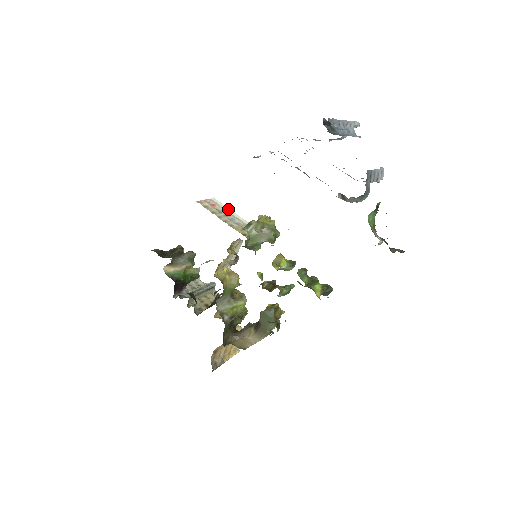
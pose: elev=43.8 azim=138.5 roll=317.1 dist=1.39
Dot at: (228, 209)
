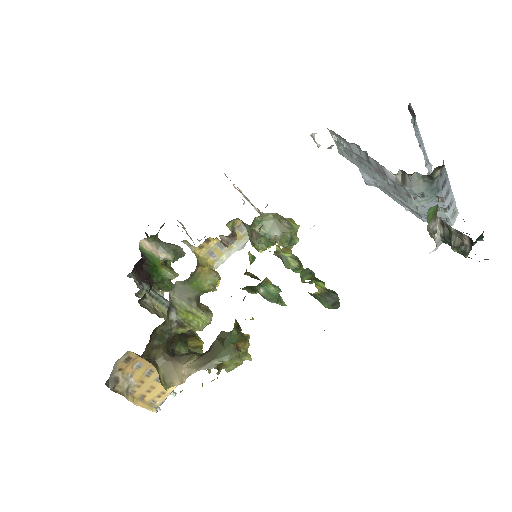
Dot at: occluded
